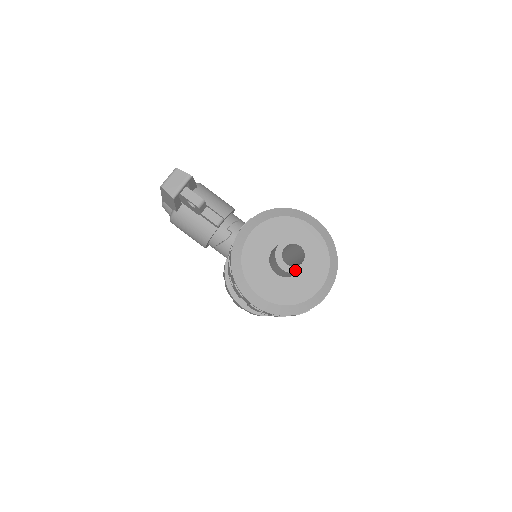
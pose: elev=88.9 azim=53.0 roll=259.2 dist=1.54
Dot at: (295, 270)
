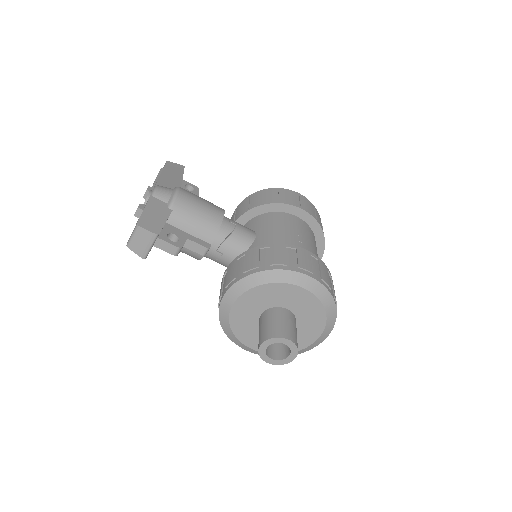
Dot at: (281, 362)
